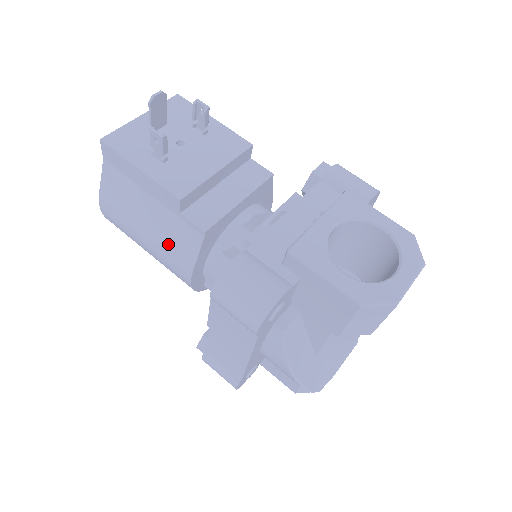
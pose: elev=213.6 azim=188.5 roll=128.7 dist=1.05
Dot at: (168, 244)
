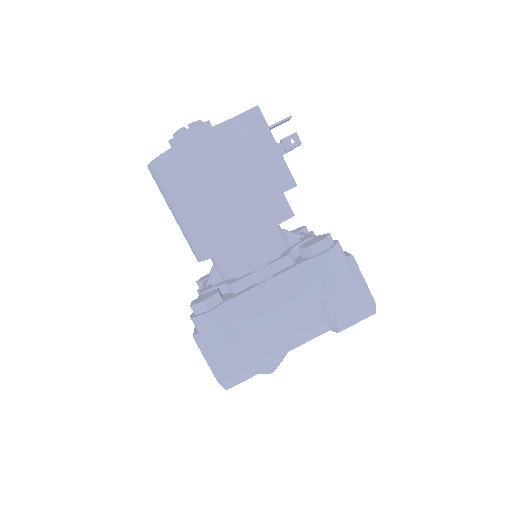
Dot at: (250, 205)
